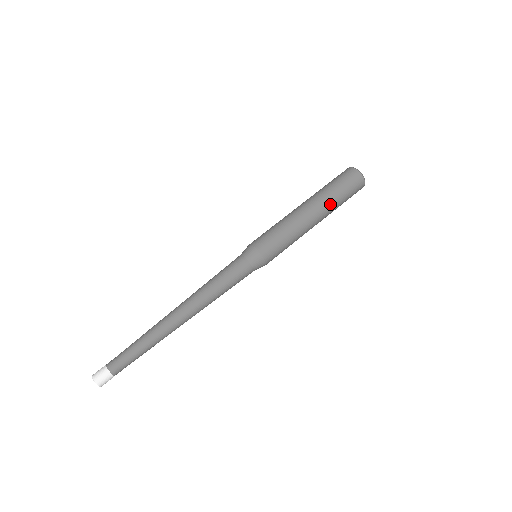
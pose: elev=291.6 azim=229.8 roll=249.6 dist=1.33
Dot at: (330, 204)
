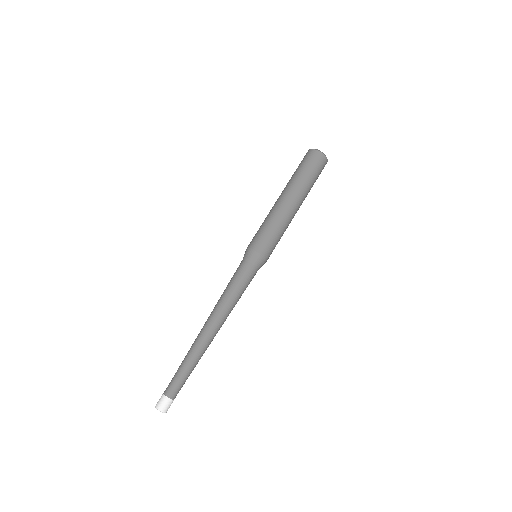
Dot at: (295, 183)
